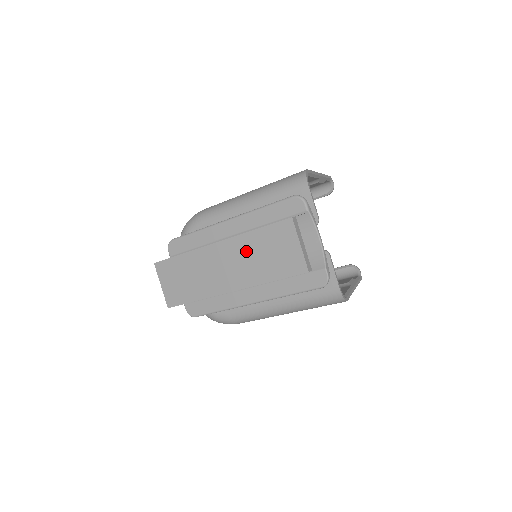
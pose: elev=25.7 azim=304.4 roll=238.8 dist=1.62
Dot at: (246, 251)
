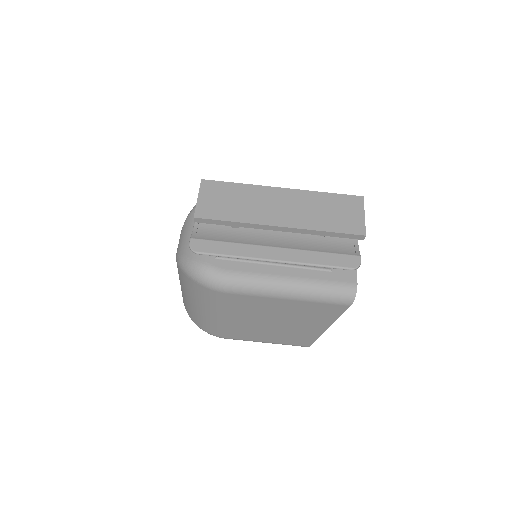
Dot at: (311, 203)
